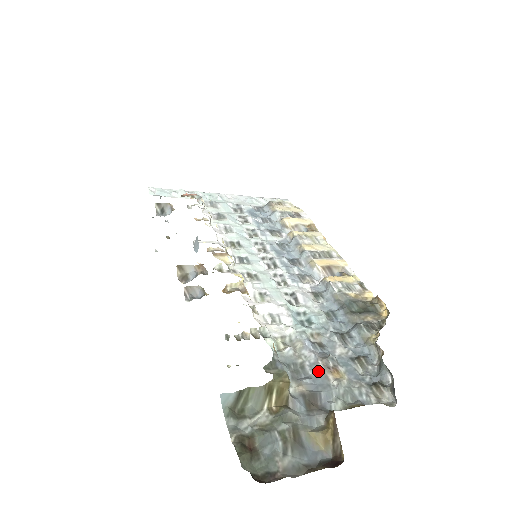
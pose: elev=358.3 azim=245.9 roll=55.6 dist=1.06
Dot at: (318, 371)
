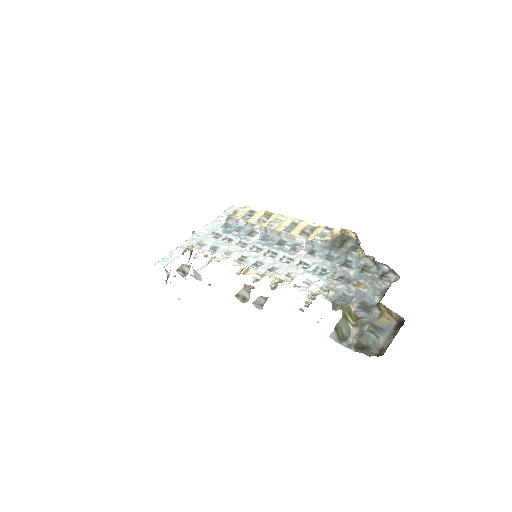
Dot at: (353, 291)
